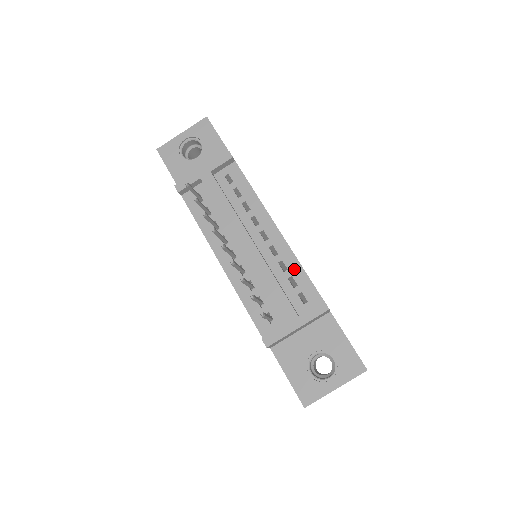
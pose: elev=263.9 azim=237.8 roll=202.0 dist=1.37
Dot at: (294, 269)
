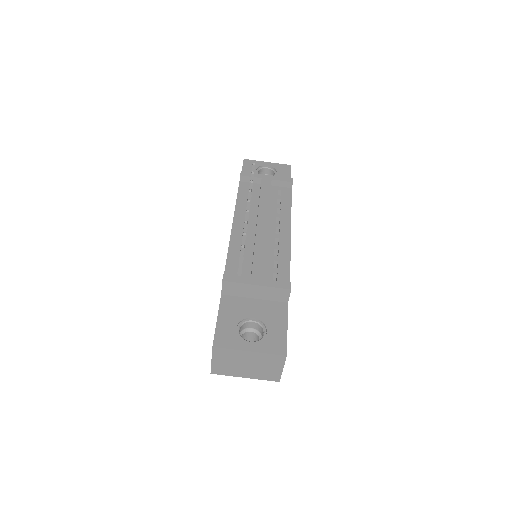
Dot at: (283, 258)
